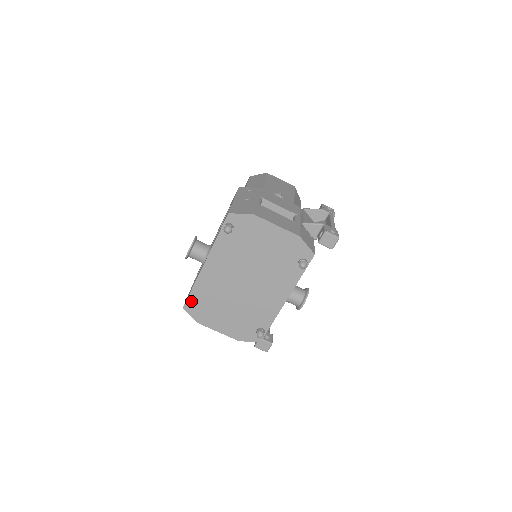
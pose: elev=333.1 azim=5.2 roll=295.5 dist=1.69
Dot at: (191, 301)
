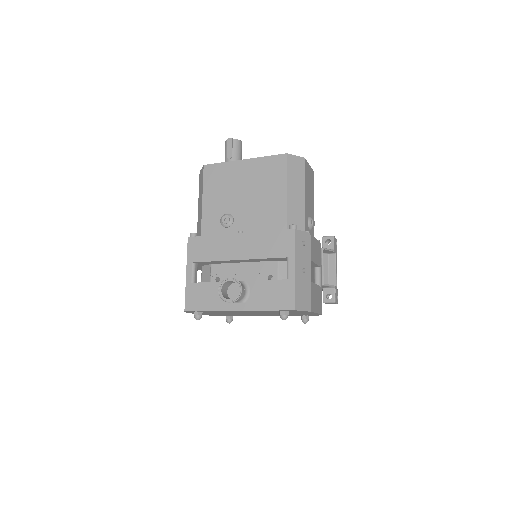
Dot at: (200, 317)
